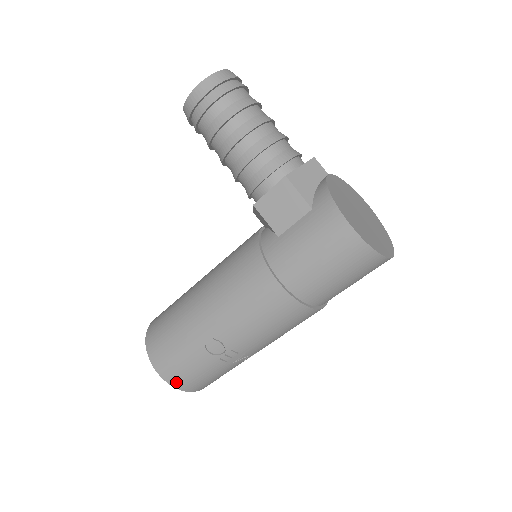
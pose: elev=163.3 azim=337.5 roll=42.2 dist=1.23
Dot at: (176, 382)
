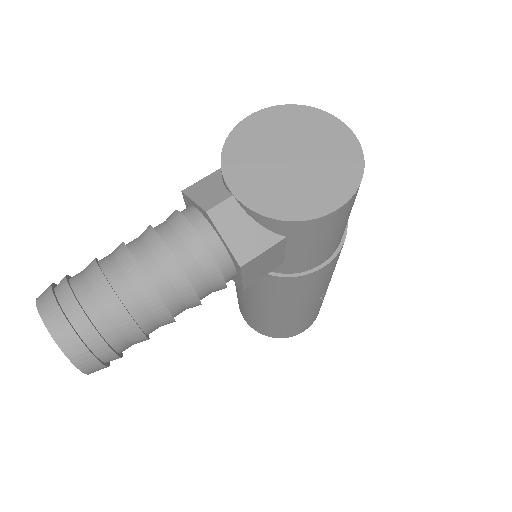
Dot at: occluded
